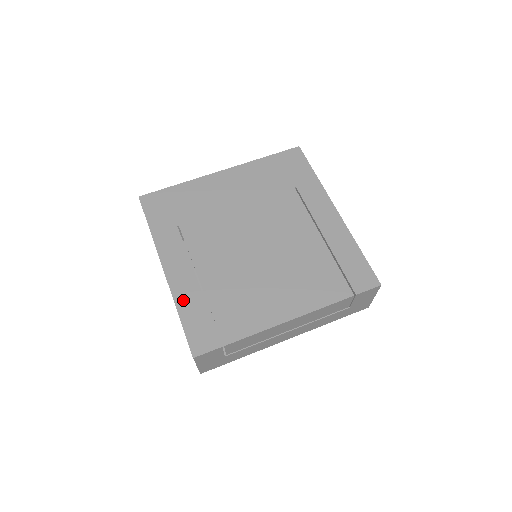
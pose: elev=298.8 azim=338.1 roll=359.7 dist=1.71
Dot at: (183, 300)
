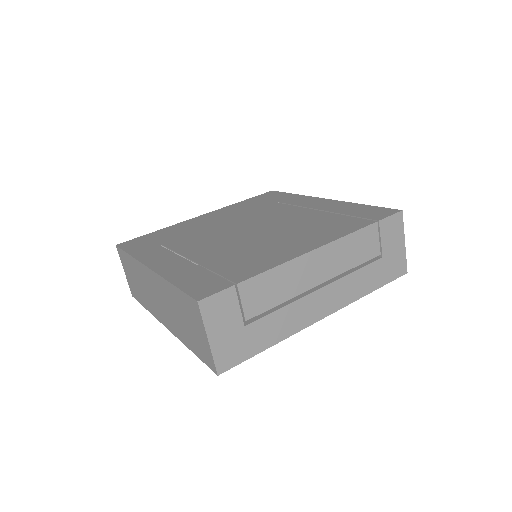
Dot at: (175, 275)
